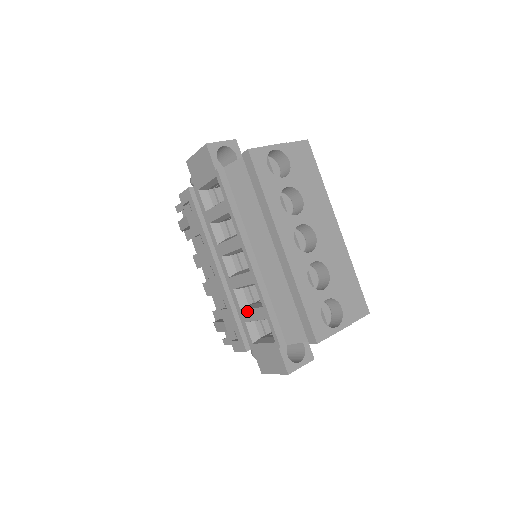
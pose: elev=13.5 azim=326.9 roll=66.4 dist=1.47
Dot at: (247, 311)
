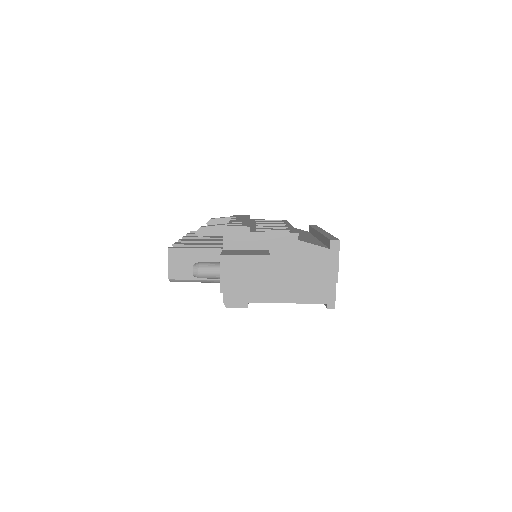
Dot at: (266, 228)
